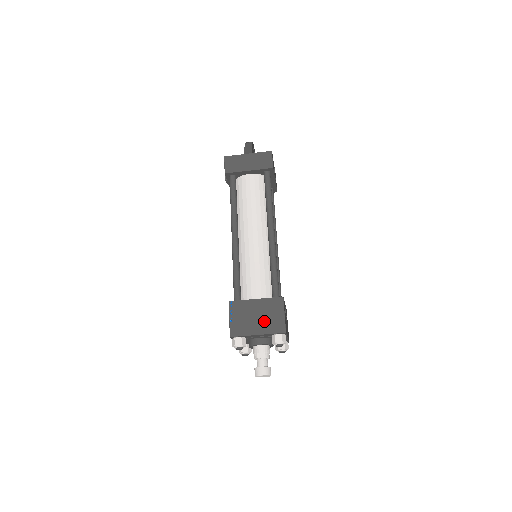
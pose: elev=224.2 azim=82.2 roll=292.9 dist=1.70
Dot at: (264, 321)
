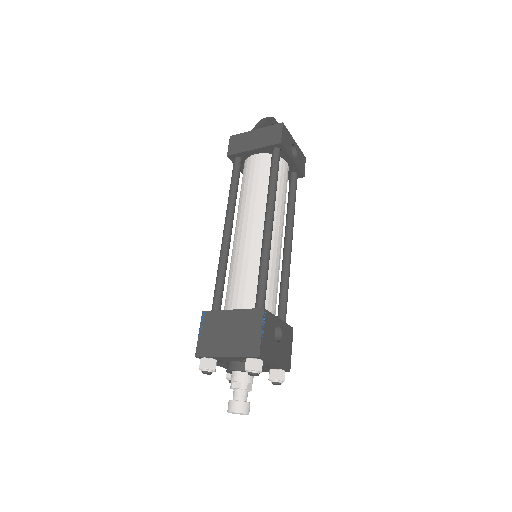
Dot at: (236, 339)
